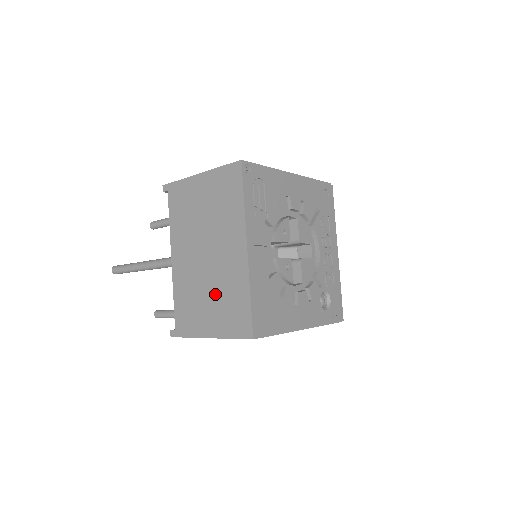
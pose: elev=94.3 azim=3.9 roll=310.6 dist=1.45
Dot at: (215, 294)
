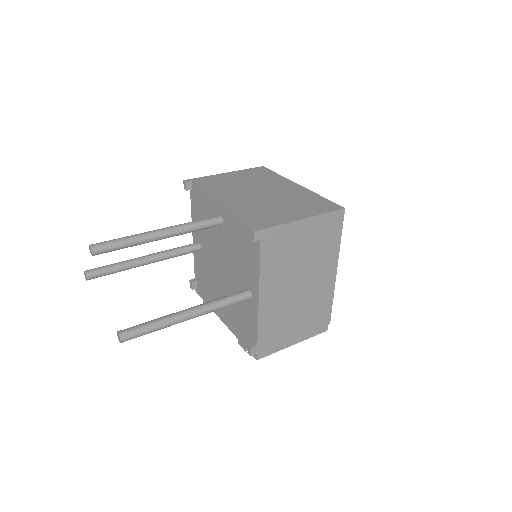
Dot at: (288, 202)
